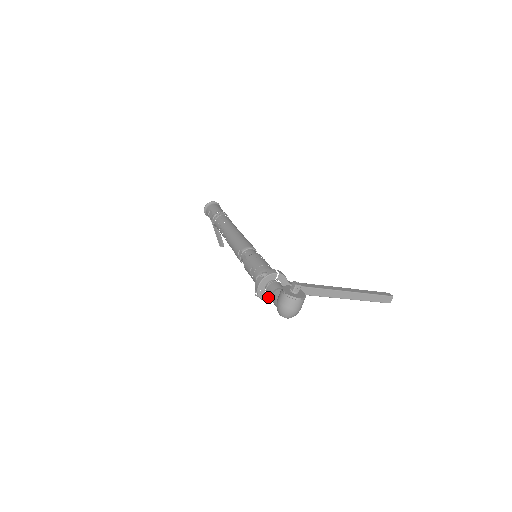
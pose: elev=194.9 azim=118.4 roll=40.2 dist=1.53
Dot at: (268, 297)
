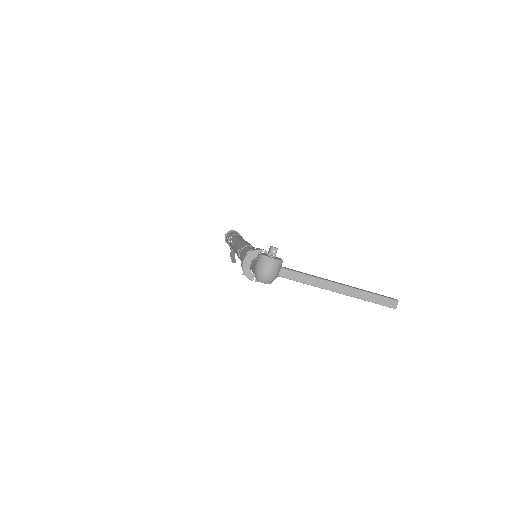
Dot at: (254, 276)
